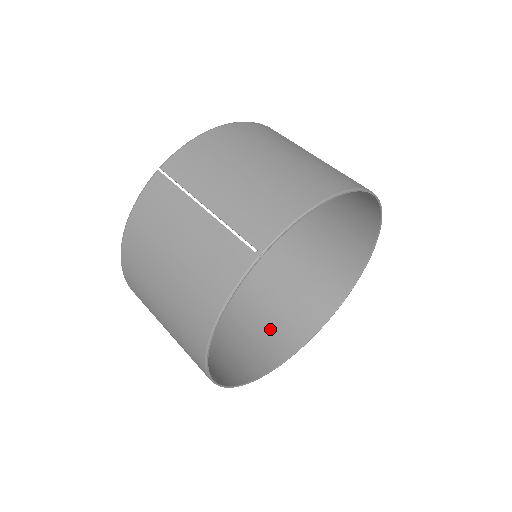
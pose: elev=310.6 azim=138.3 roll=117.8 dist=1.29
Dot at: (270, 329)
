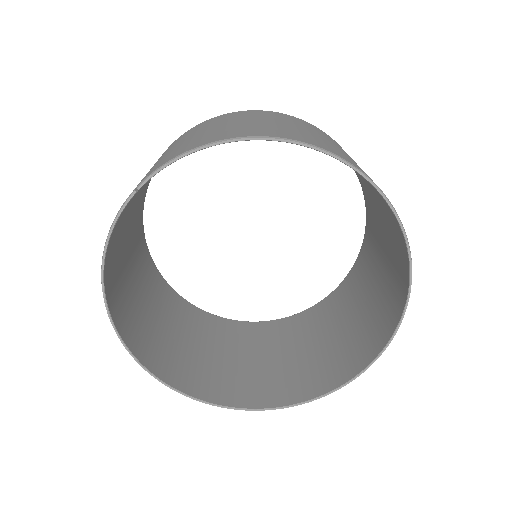
Dot at: (292, 371)
